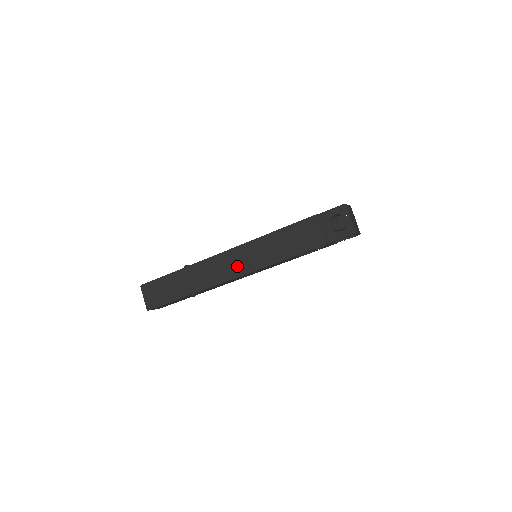
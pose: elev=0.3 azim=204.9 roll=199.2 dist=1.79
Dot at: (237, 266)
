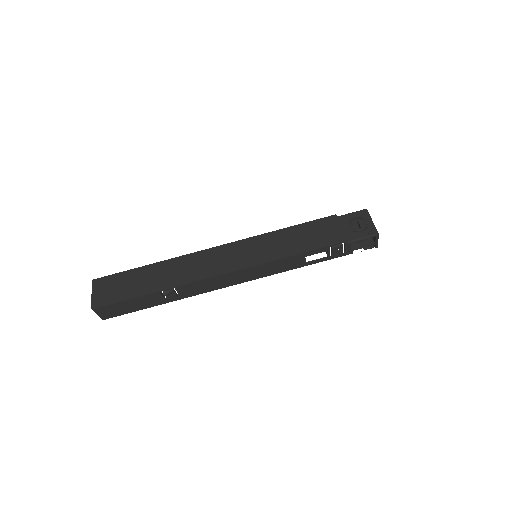
Dot at: (233, 260)
